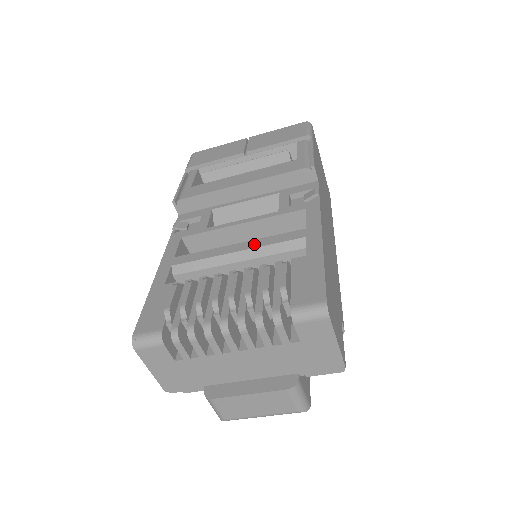
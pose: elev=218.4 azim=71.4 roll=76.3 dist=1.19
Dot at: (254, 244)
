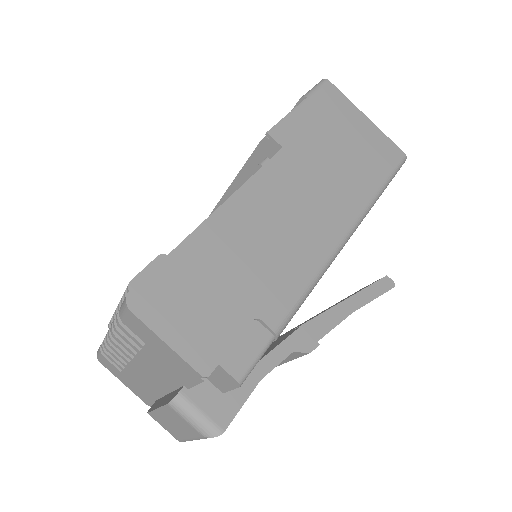
Dot at: occluded
